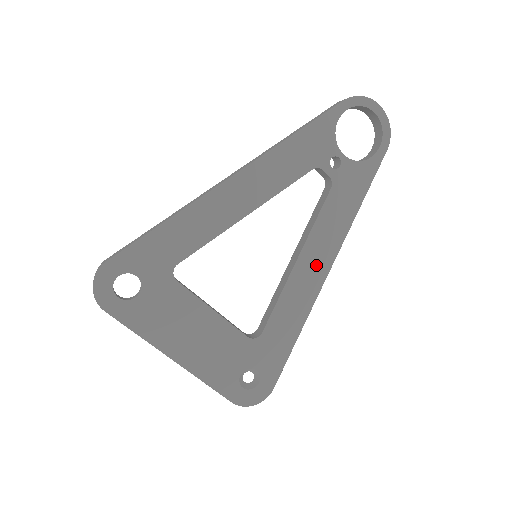
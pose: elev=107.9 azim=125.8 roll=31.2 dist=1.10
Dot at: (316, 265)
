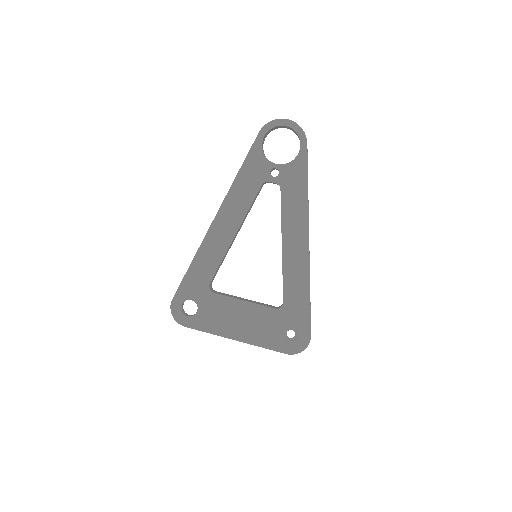
Dot at: (297, 243)
